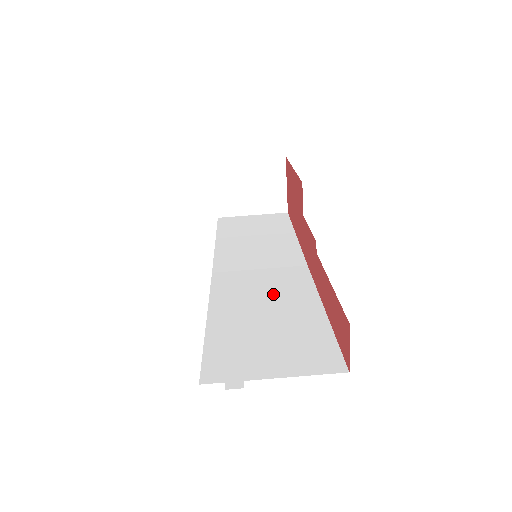
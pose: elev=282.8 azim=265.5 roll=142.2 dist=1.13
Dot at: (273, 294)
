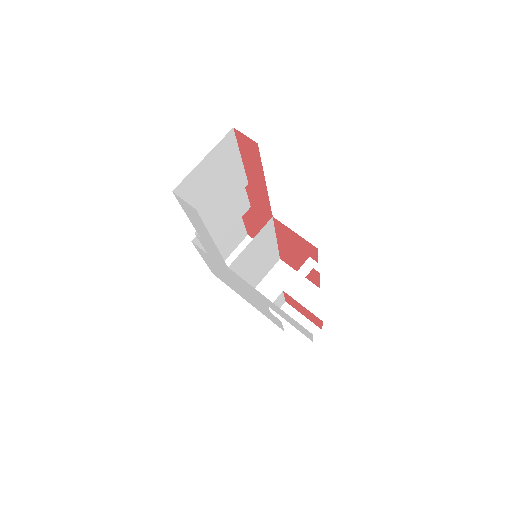
Dot at: occluded
